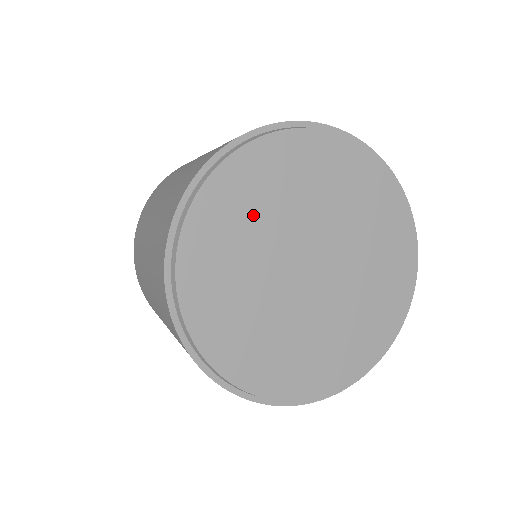
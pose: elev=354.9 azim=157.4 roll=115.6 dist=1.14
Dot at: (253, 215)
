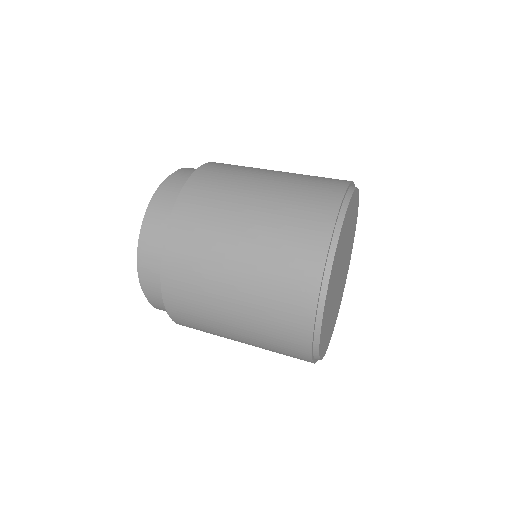
Dot at: (348, 227)
